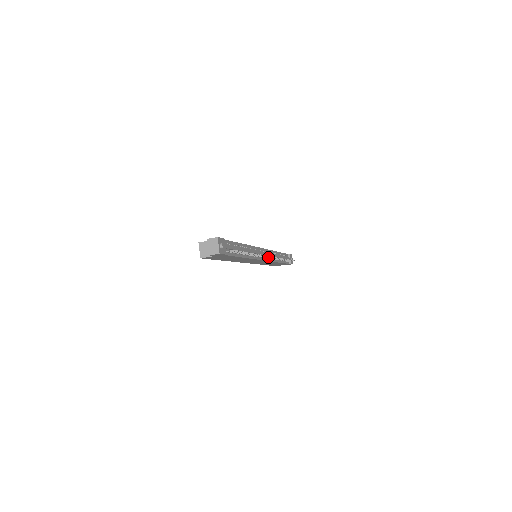
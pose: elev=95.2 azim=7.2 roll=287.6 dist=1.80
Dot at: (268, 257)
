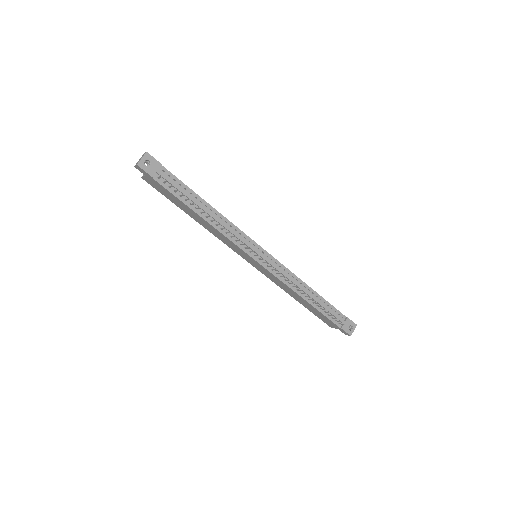
Dot at: (265, 262)
